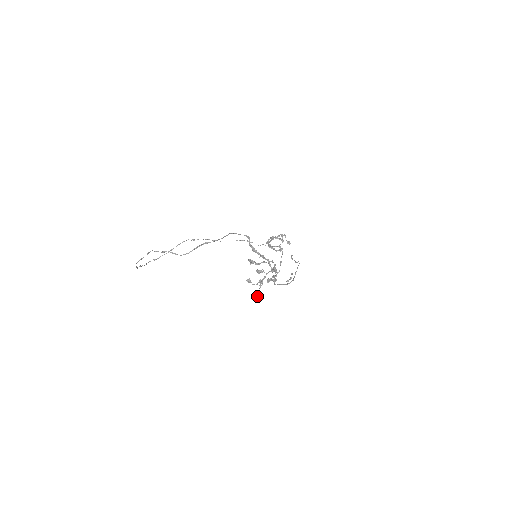
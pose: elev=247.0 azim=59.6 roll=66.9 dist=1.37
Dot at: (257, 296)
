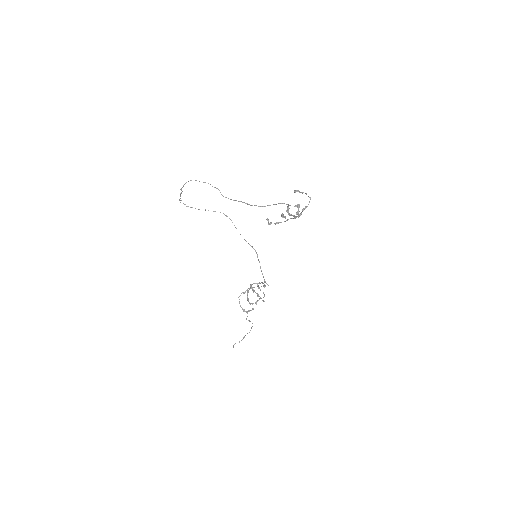
Dot at: (269, 223)
